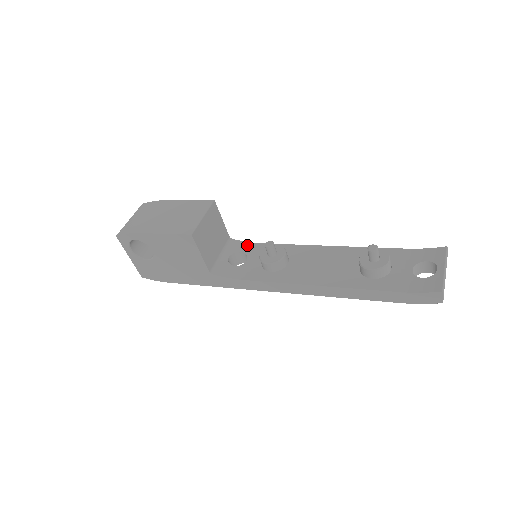
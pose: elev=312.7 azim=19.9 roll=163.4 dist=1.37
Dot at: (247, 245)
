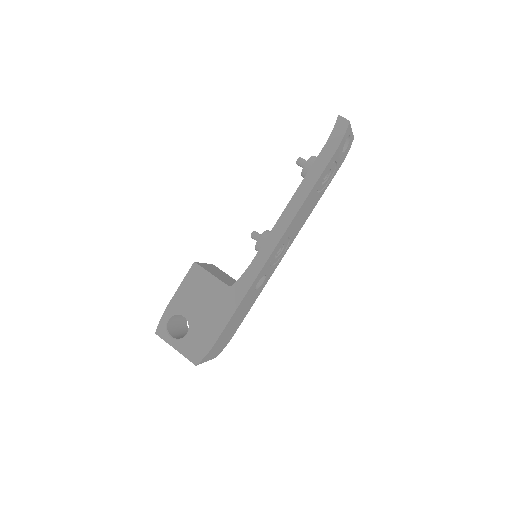
Dot at: occluded
